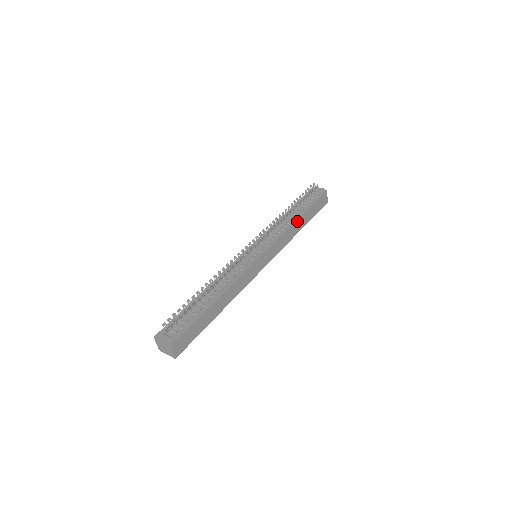
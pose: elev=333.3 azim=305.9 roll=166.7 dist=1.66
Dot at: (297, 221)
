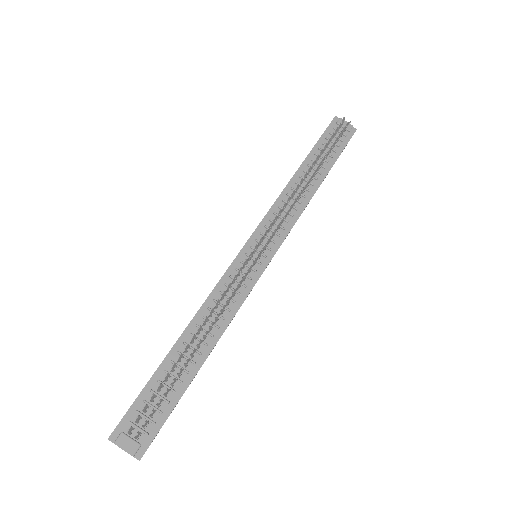
Dot at: occluded
